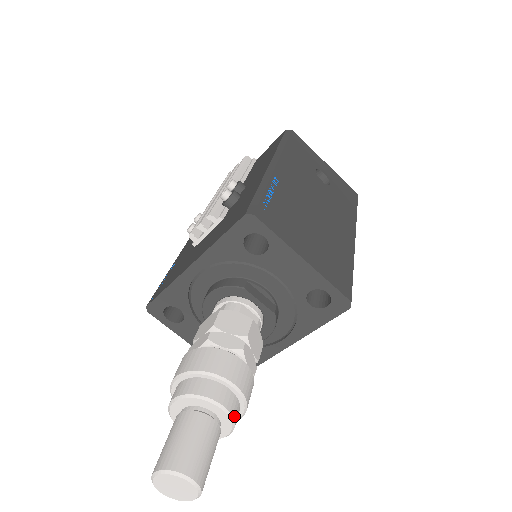
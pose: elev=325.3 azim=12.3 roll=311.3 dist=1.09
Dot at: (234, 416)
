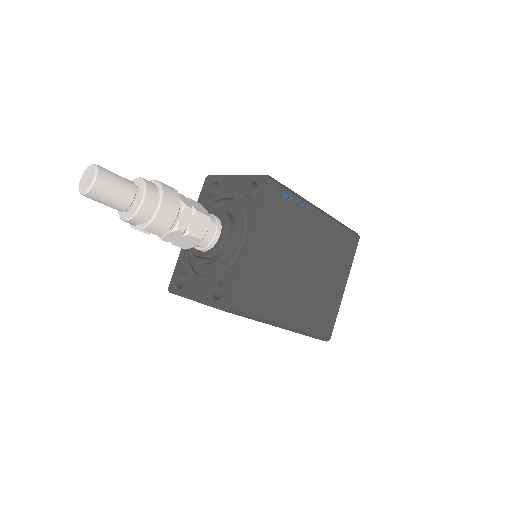
Dot at: (147, 182)
